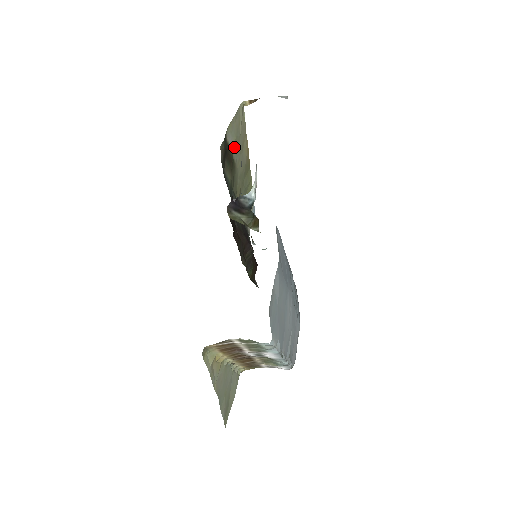
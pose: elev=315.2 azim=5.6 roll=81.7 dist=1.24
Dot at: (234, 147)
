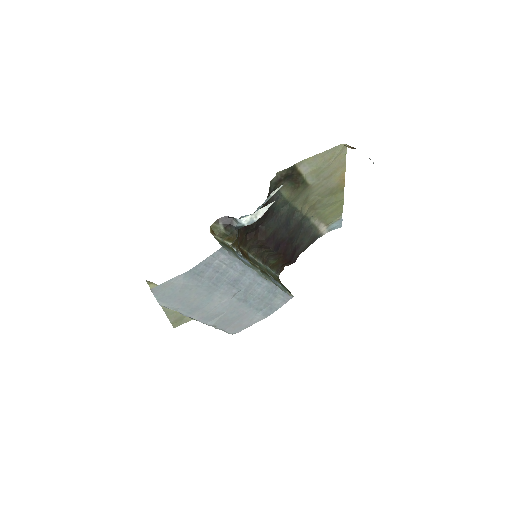
Dot at: (311, 174)
